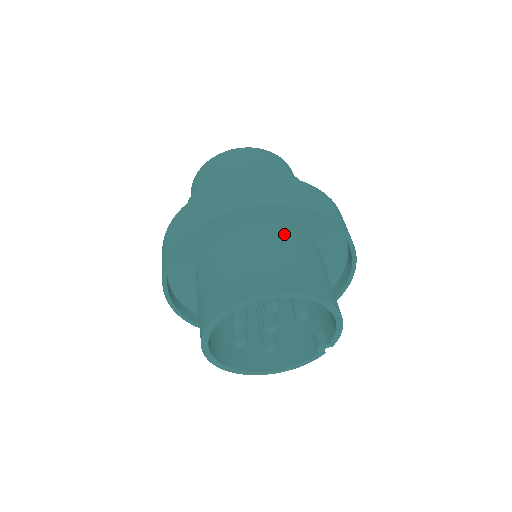
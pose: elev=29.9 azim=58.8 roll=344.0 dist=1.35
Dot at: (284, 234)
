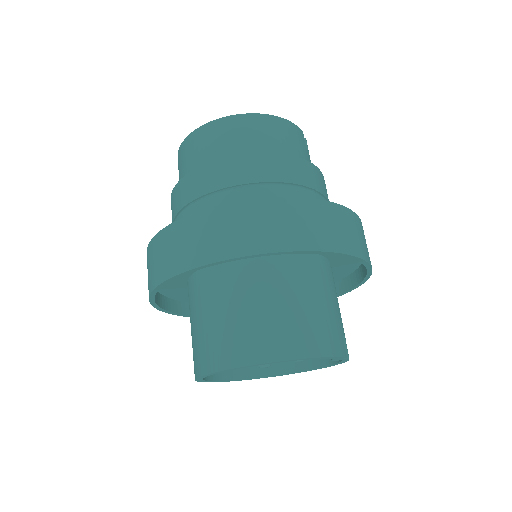
Dot at: (217, 278)
